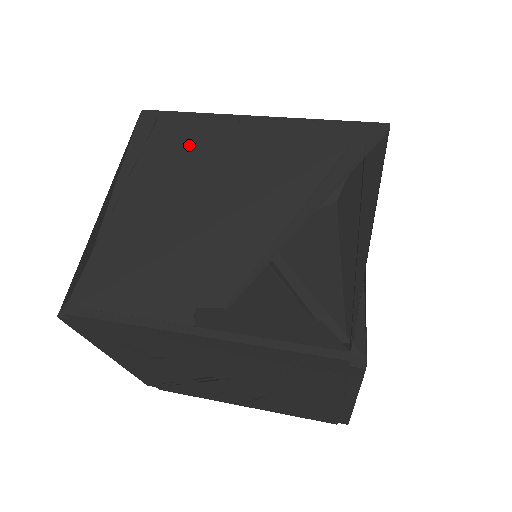
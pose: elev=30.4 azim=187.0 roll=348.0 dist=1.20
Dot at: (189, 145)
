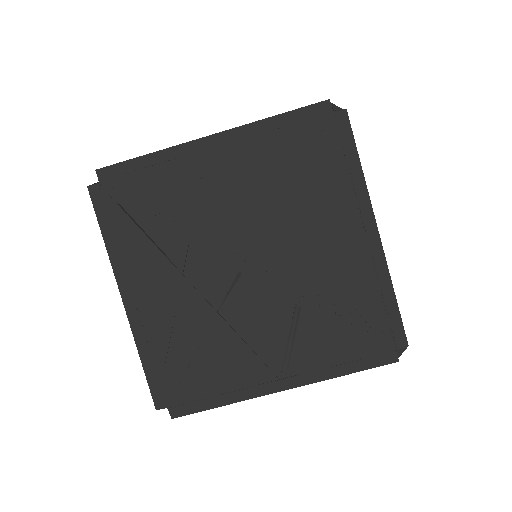
Dot at: occluded
